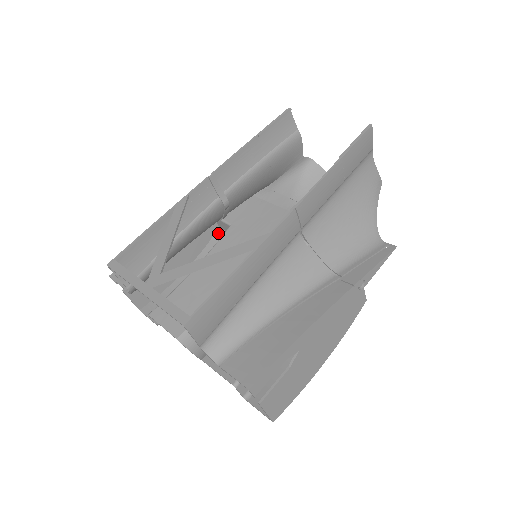
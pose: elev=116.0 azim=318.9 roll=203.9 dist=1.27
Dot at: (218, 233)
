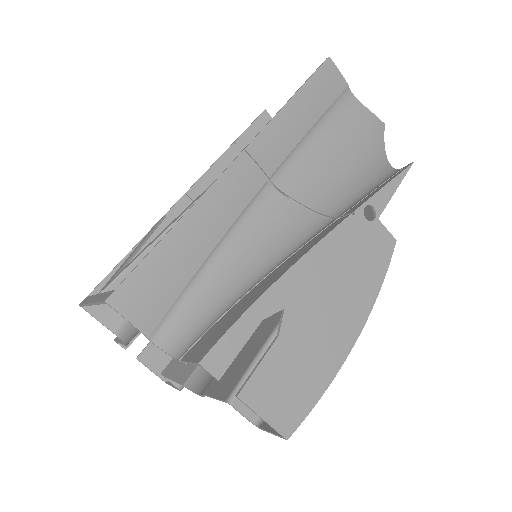
Dot at: occluded
